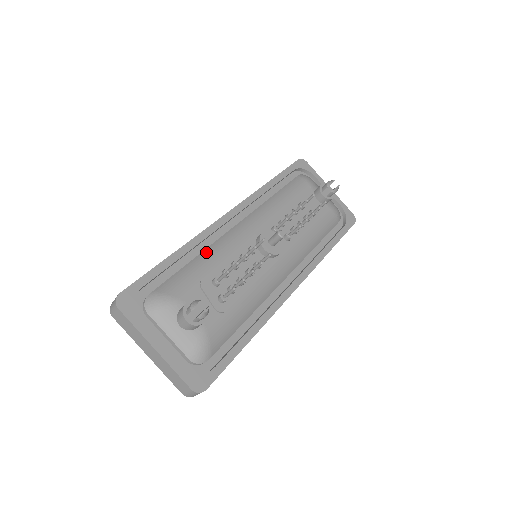
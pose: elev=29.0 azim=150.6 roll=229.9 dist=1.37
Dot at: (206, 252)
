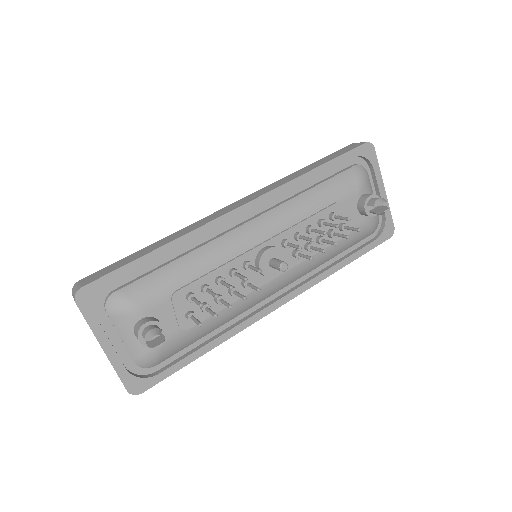
Dot at: (196, 254)
